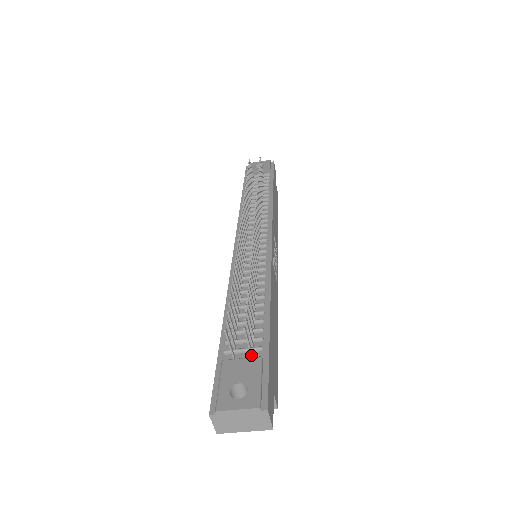
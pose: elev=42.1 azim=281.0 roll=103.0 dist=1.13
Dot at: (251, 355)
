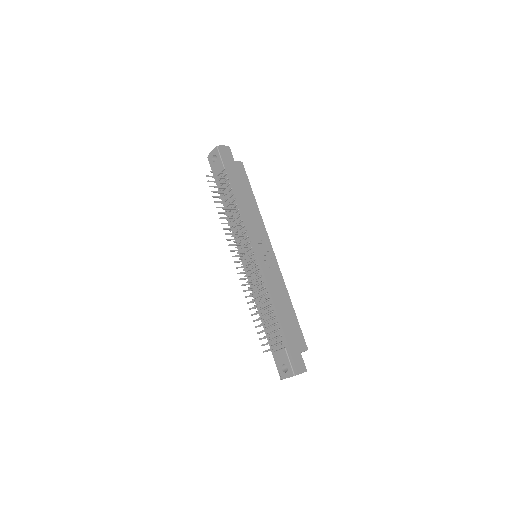
Dot at: (281, 347)
